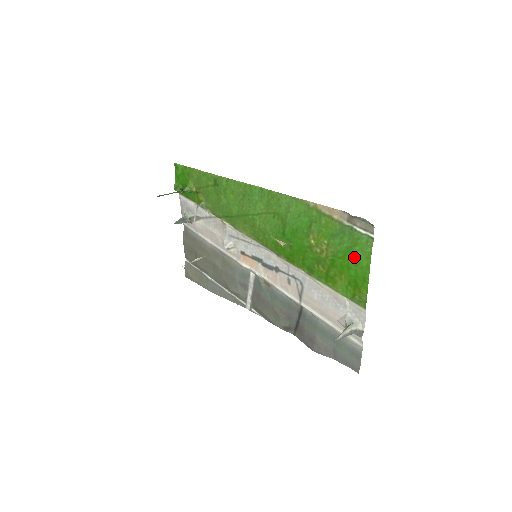
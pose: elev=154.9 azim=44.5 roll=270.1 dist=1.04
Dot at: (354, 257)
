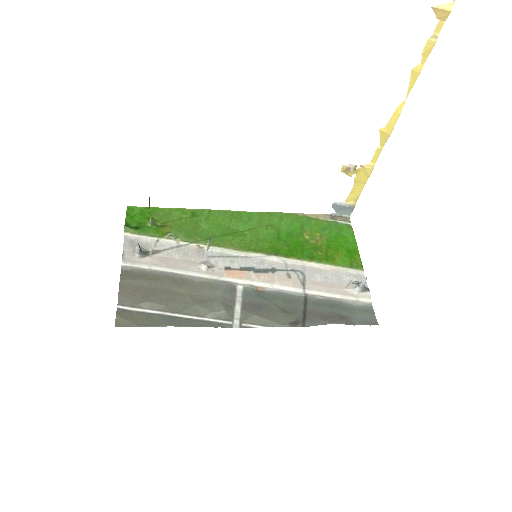
Dot at: (343, 238)
